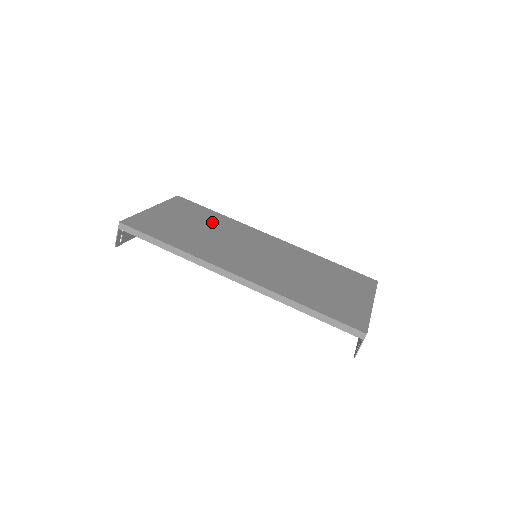
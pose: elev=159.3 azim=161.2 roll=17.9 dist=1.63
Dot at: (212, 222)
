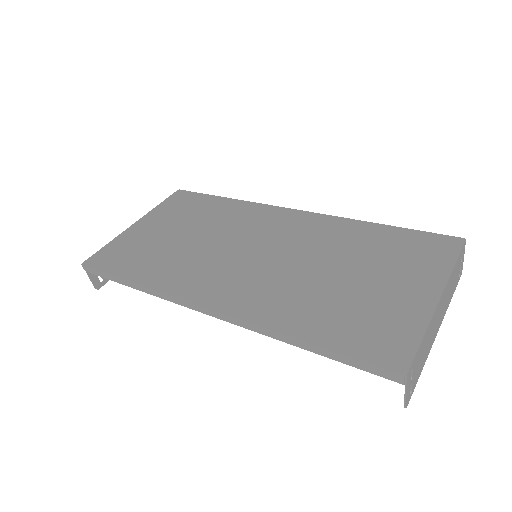
Dot at: (208, 218)
